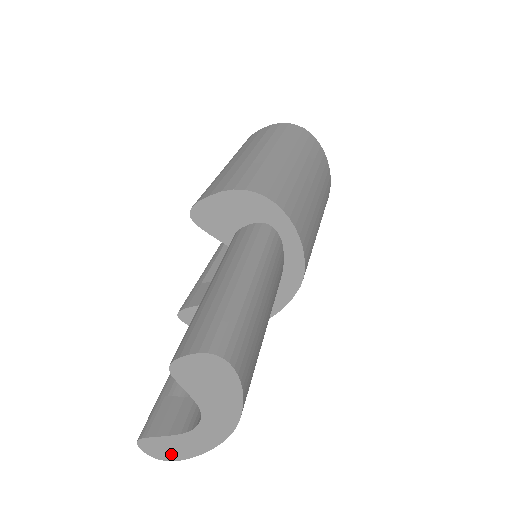
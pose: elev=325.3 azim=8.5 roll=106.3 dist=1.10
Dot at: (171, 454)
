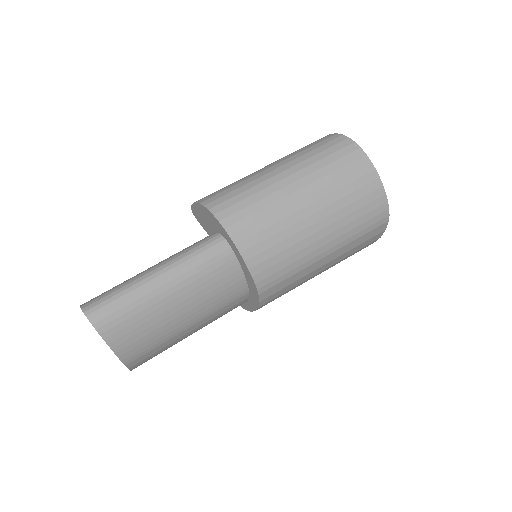
Dot at: occluded
